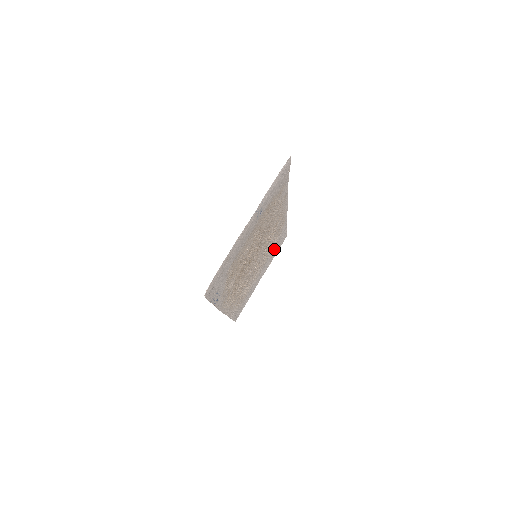
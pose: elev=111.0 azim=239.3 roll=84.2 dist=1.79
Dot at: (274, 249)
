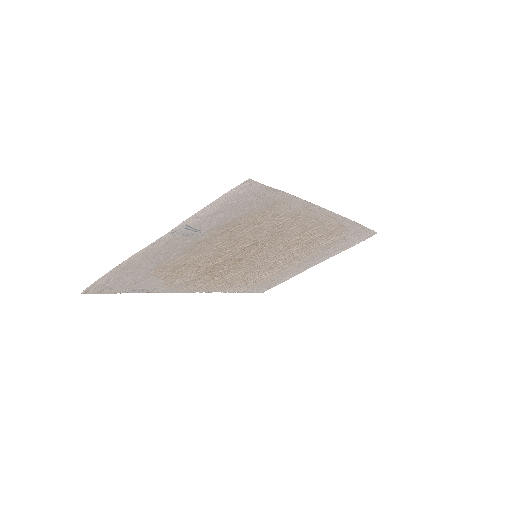
Dot at: (337, 244)
